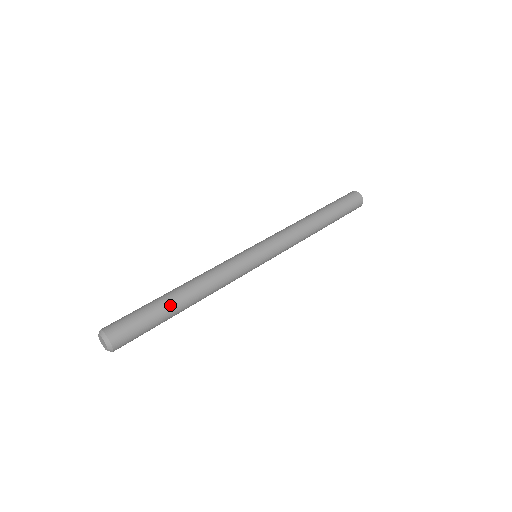
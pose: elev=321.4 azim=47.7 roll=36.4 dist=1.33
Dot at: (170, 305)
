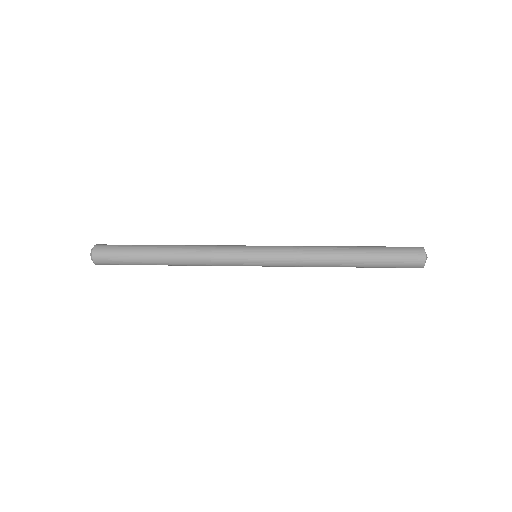
Dot at: (148, 255)
